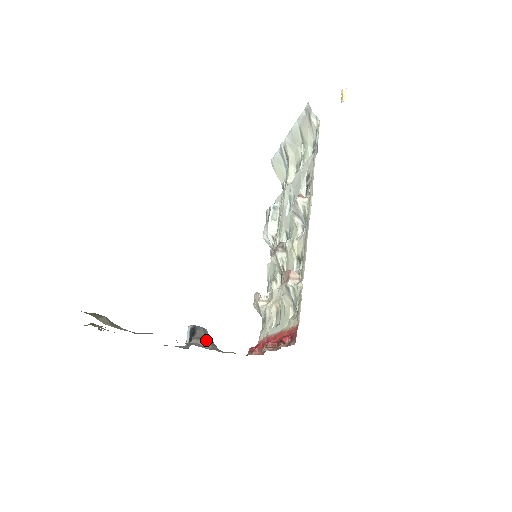
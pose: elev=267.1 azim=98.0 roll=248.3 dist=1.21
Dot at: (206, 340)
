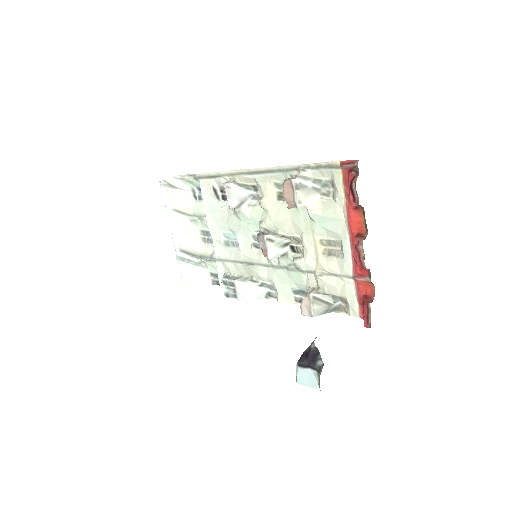
Dot at: occluded
